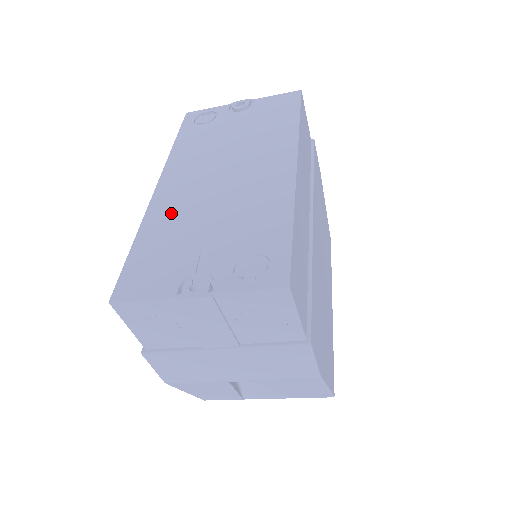
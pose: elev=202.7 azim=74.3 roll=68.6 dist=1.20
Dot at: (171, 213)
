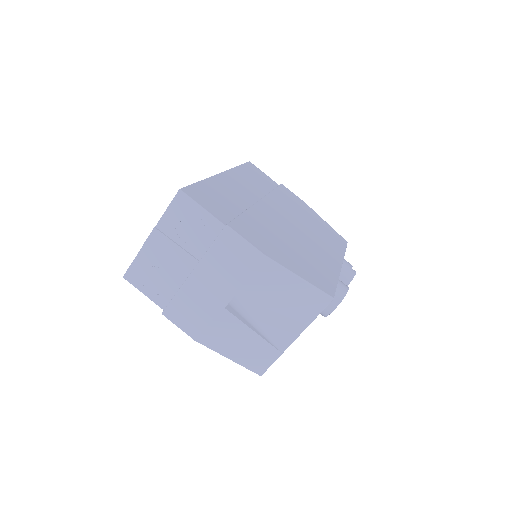
Dot at: occluded
